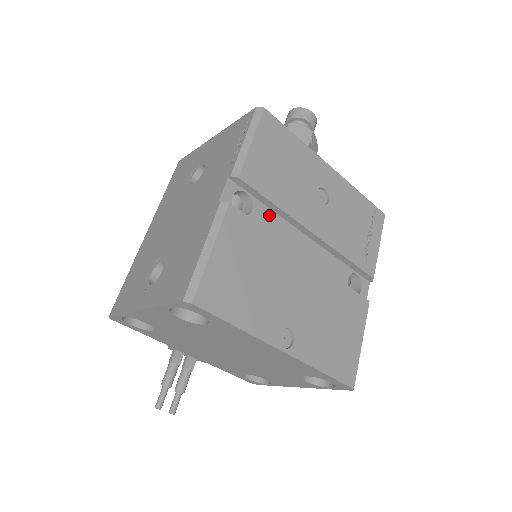
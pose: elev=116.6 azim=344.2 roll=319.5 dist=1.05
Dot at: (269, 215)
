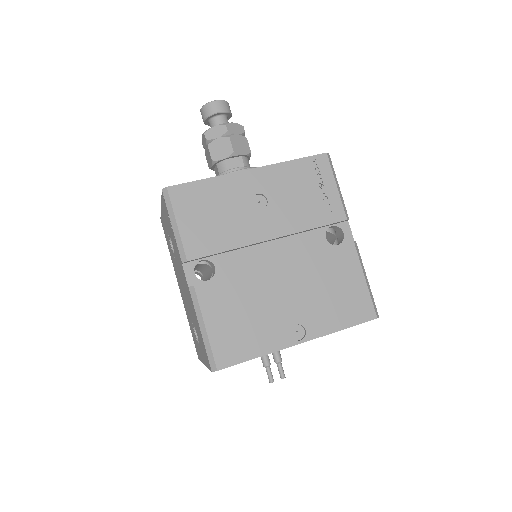
Dot at: (229, 257)
